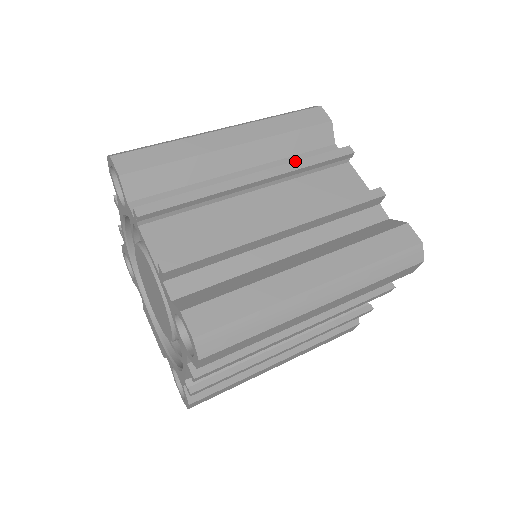
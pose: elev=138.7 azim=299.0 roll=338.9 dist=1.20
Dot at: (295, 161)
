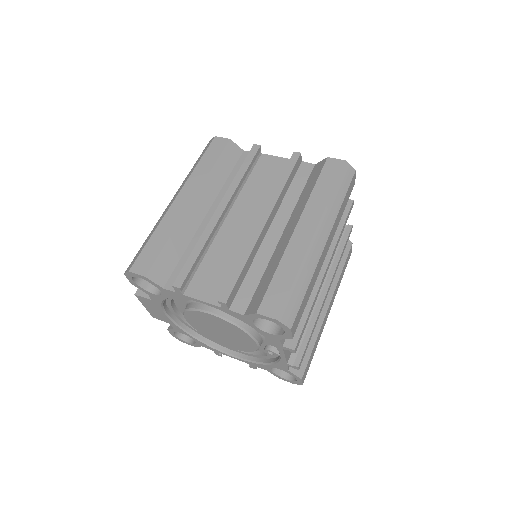
Dot at: (339, 238)
